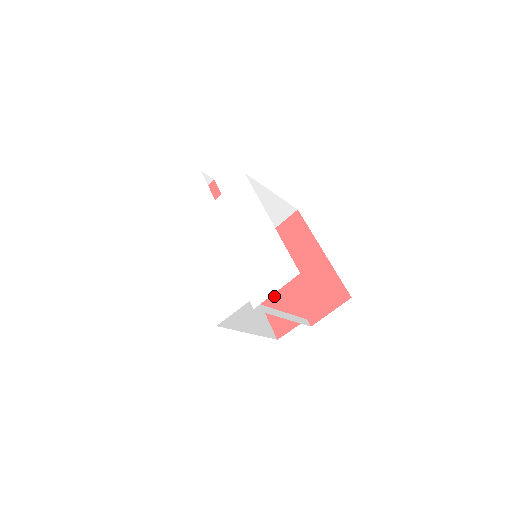
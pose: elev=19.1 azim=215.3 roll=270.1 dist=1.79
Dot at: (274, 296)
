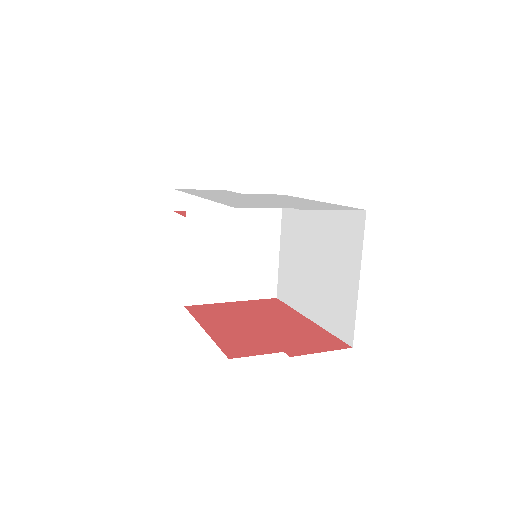
Dot at: (232, 331)
